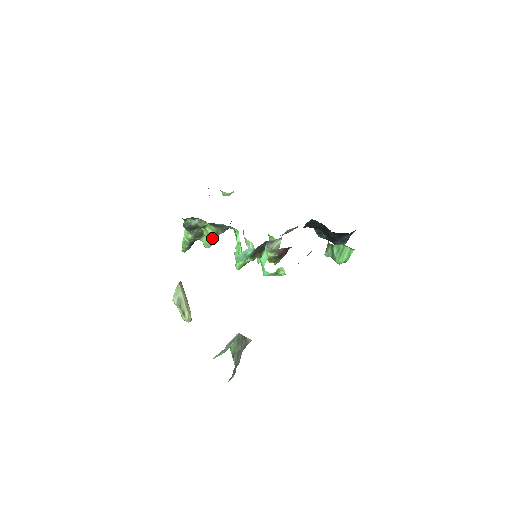
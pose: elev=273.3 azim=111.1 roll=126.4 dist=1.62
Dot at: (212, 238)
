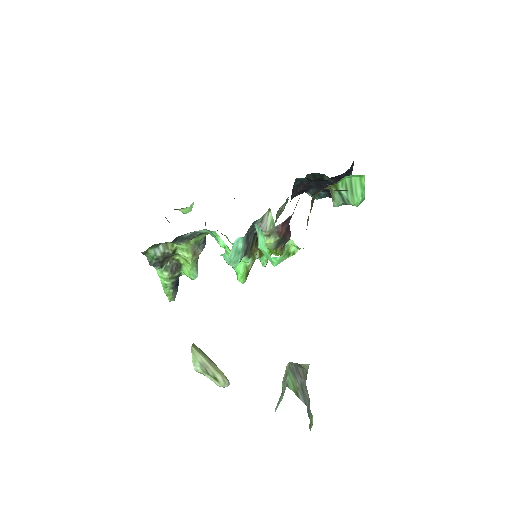
Dot at: (193, 262)
